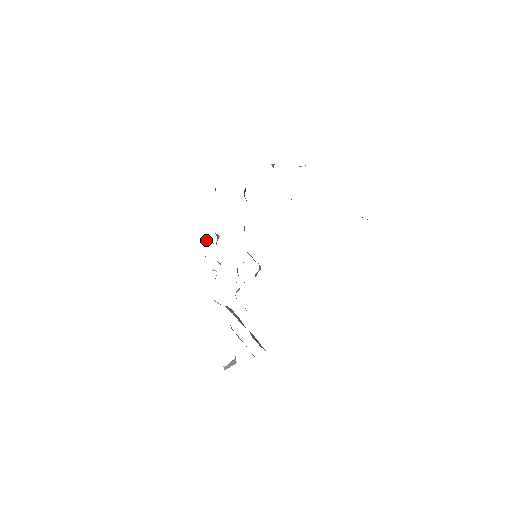
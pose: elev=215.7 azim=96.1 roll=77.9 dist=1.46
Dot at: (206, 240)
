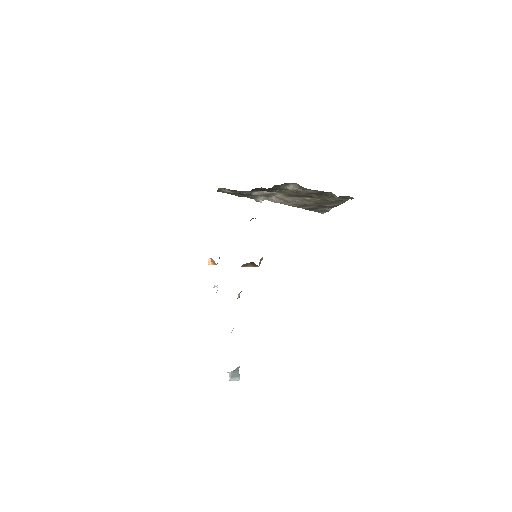
Dot at: (208, 262)
